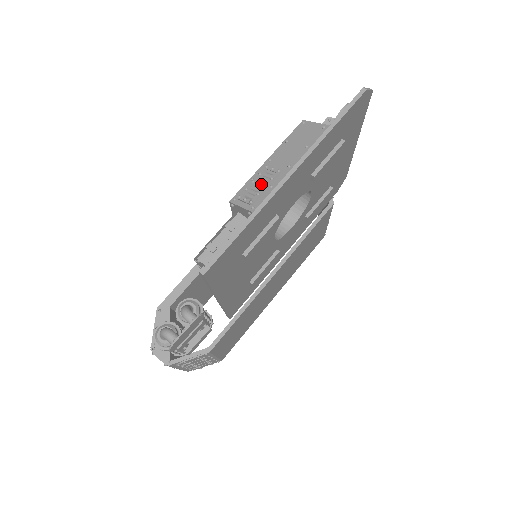
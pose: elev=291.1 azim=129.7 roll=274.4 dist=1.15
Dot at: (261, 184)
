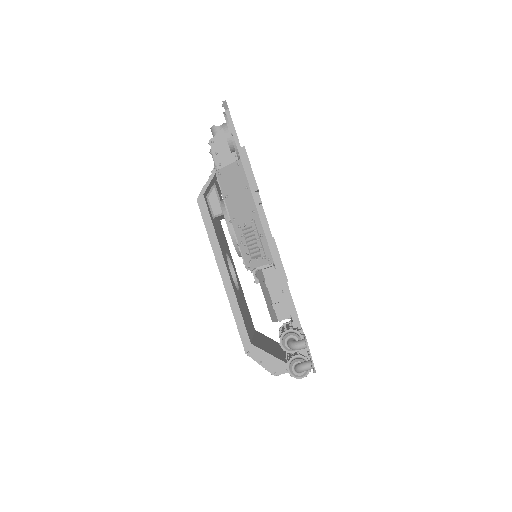
Dot at: (252, 240)
